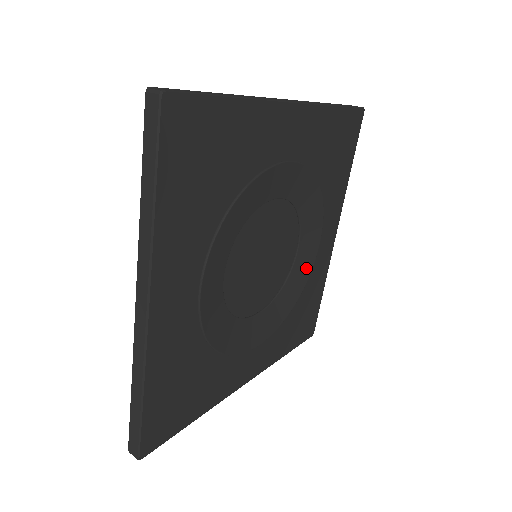
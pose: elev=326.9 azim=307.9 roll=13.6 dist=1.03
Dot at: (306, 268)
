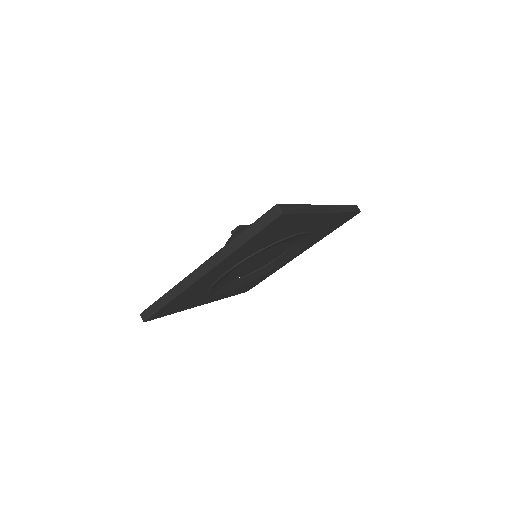
Dot at: (272, 267)
